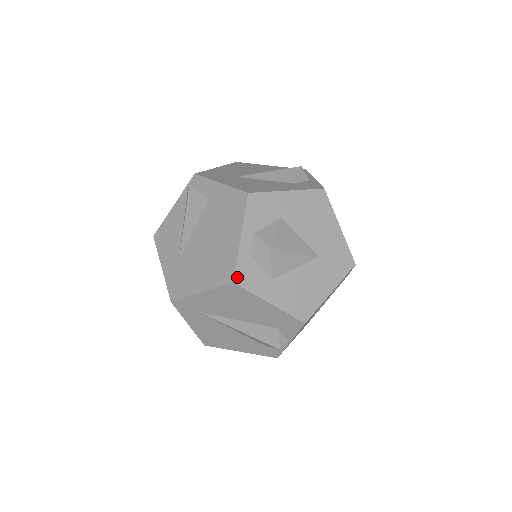
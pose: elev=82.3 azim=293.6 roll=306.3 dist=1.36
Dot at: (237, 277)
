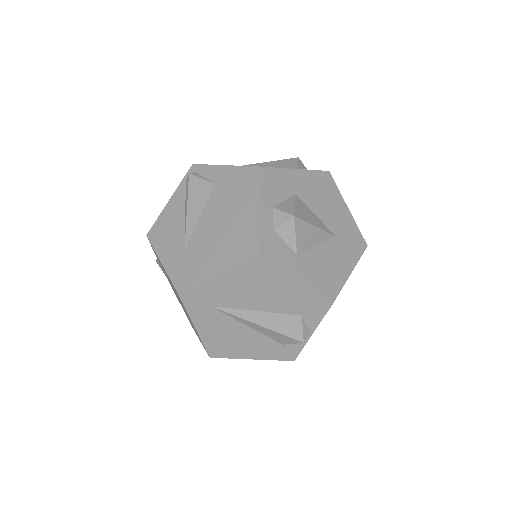
Dot at: (263, 250)
